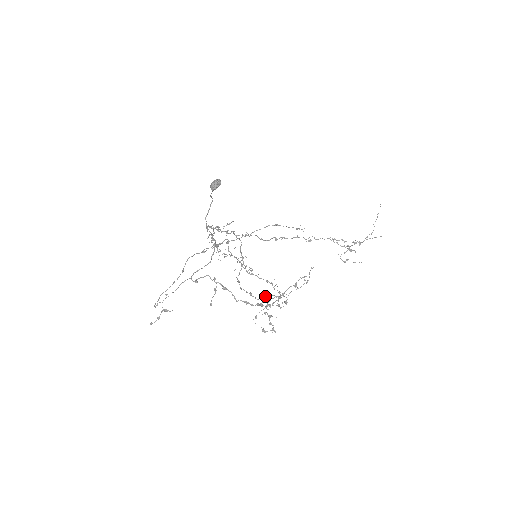
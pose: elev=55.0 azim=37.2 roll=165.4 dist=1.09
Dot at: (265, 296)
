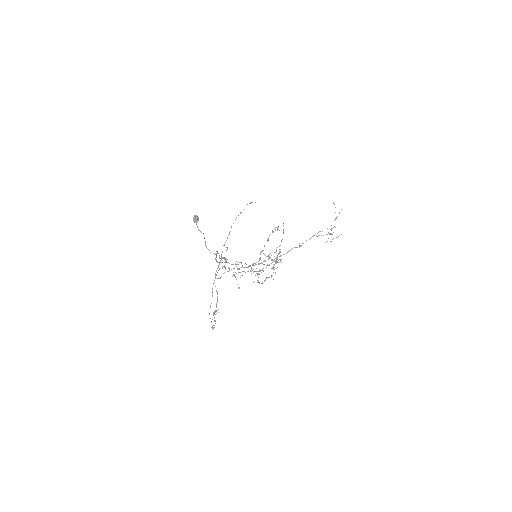
Dot at: occluded
